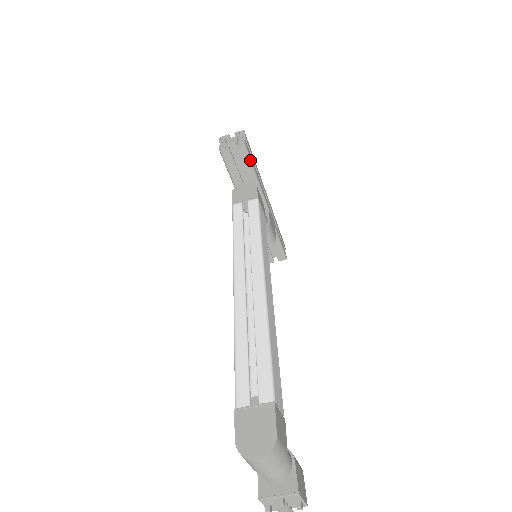
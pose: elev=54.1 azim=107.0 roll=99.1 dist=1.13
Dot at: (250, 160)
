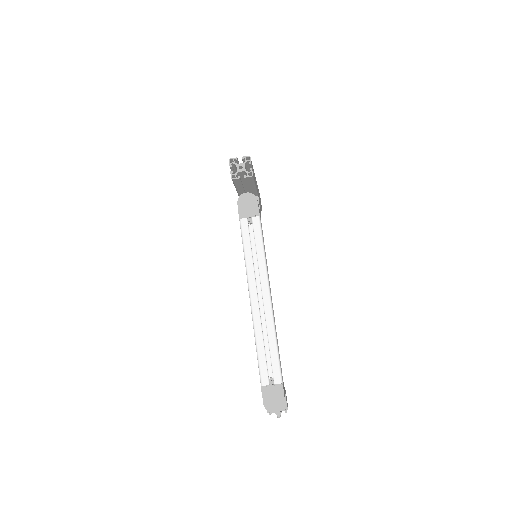
Dot at: (254, 181)
